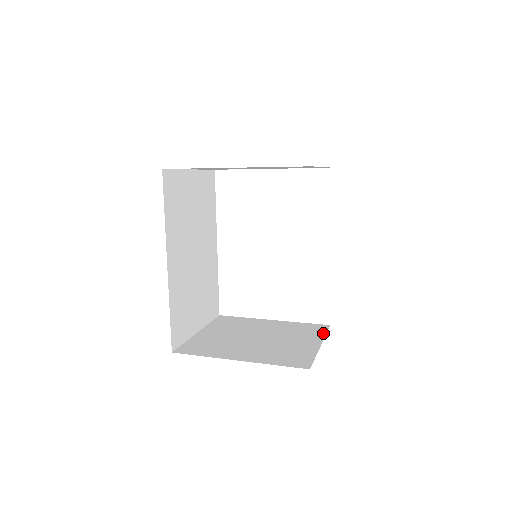
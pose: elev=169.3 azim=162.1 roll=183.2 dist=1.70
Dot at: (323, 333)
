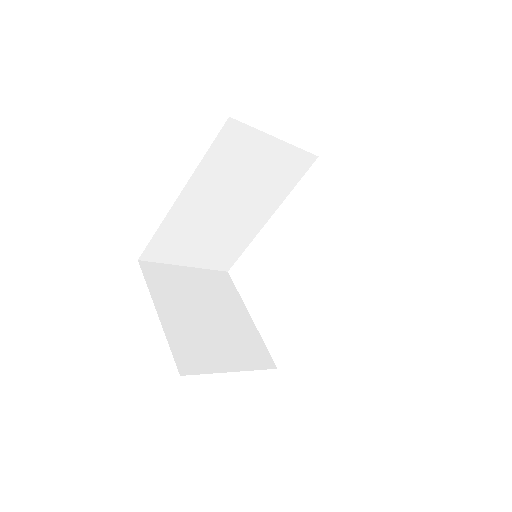
Dot at: (256, 367)
